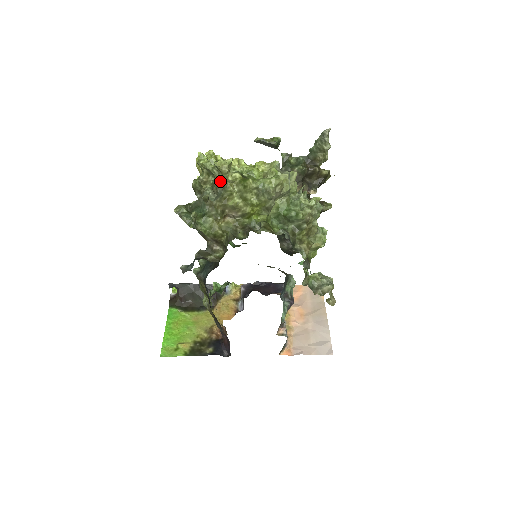
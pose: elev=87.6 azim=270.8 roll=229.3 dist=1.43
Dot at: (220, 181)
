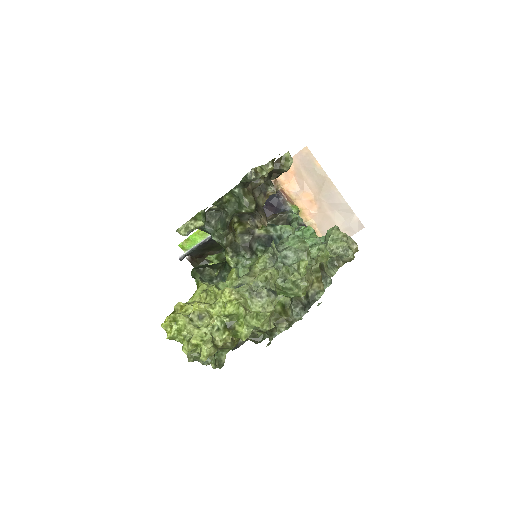
Dot at: occluded
